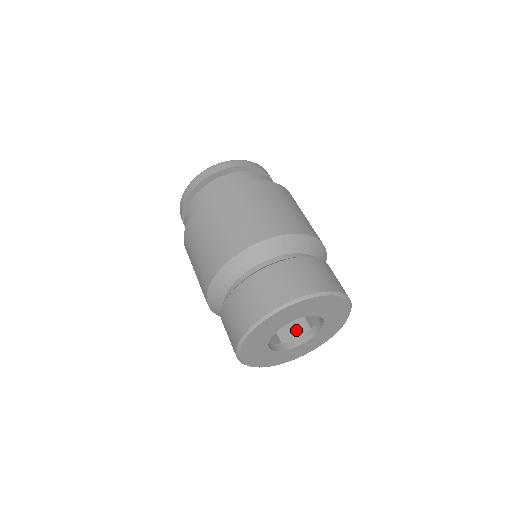
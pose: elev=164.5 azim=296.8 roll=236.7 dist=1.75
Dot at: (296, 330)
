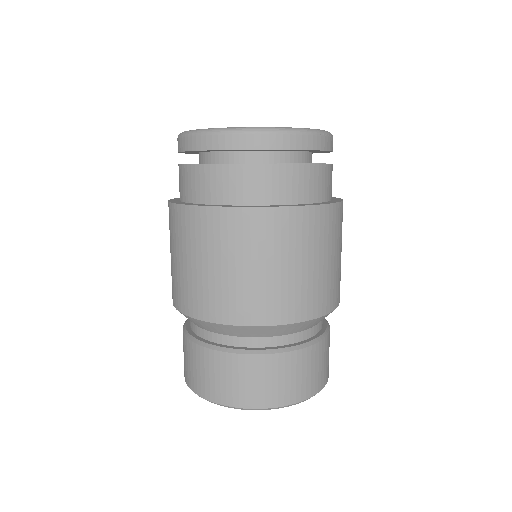
Dot at: occluded
